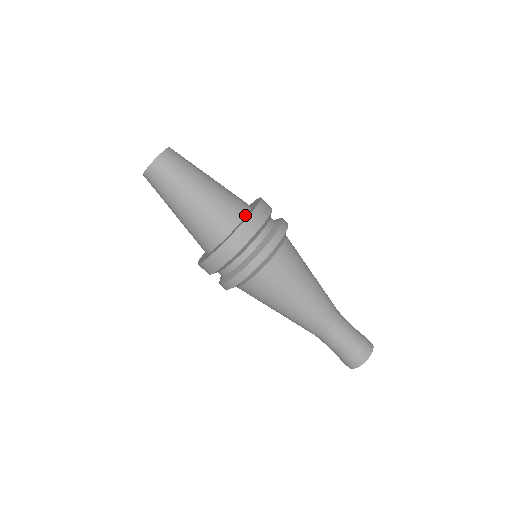
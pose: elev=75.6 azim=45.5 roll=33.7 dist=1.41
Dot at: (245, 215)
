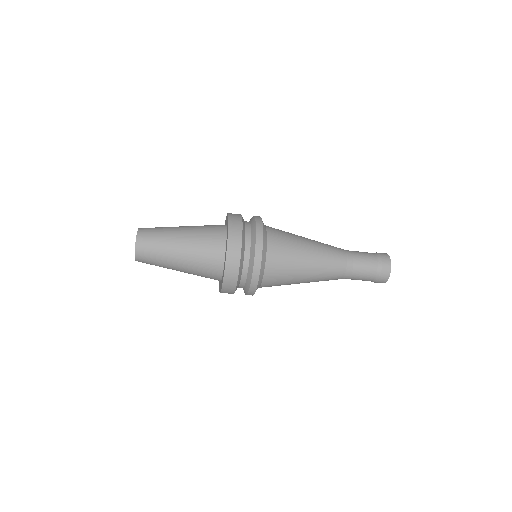
Dot at: (225, 234)
